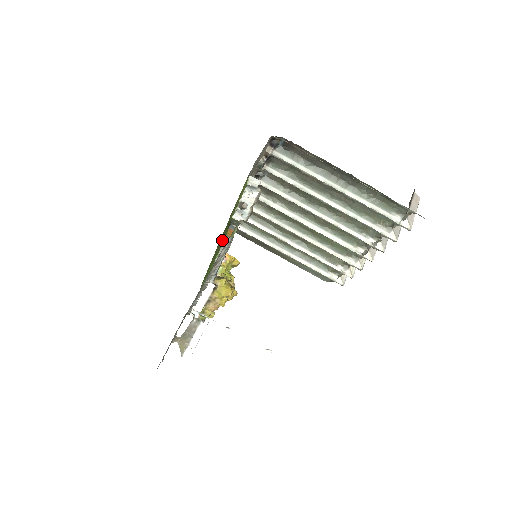
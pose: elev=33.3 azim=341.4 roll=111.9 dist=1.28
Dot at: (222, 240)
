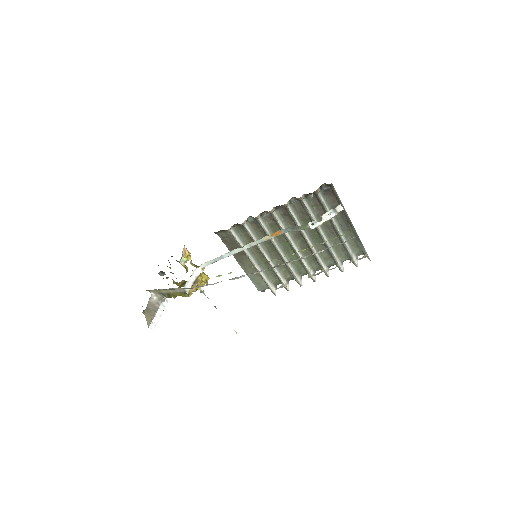
Dot at: occluded
